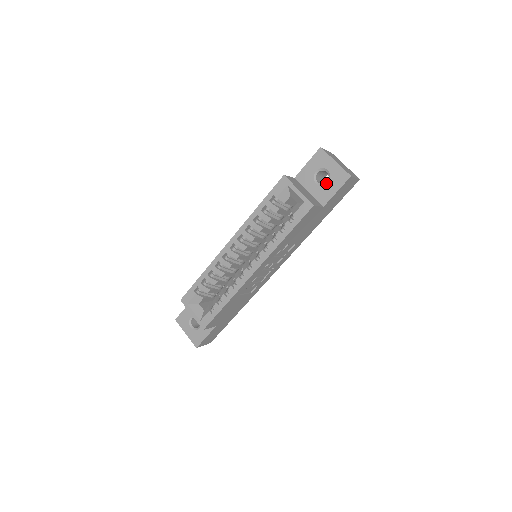
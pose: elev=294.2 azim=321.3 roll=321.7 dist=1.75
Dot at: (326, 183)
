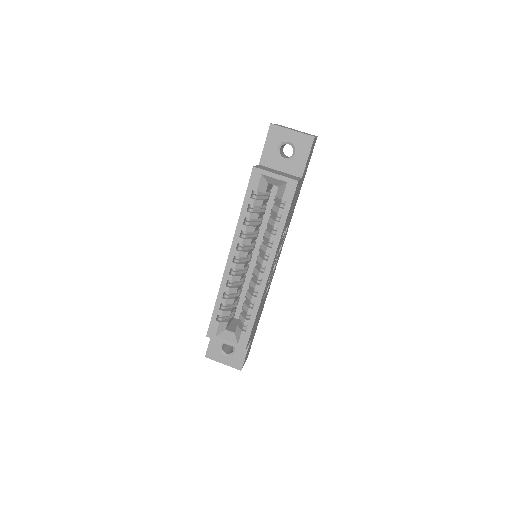
Dot at: (293, 155)
